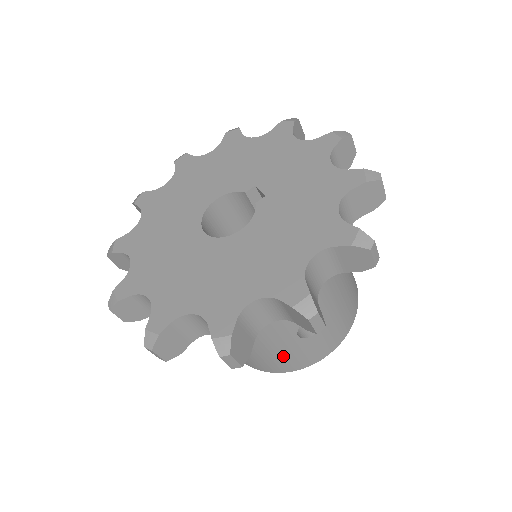
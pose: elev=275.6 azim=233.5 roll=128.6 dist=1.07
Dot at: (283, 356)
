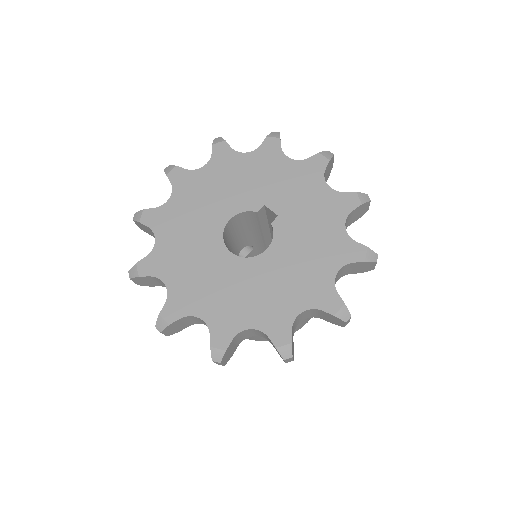
Dot at: occluded
